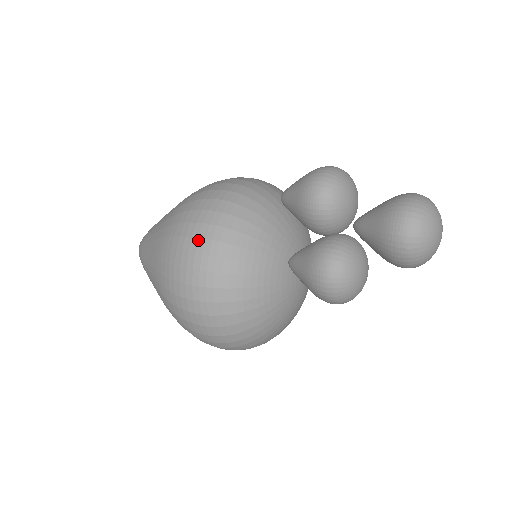
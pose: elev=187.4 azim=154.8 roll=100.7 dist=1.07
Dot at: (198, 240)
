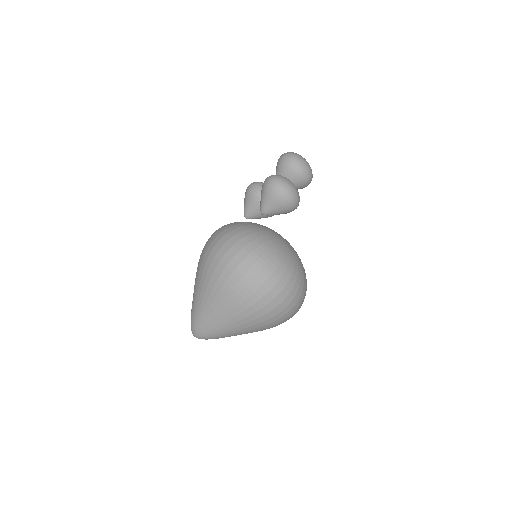
Dot at: (213, 234)
